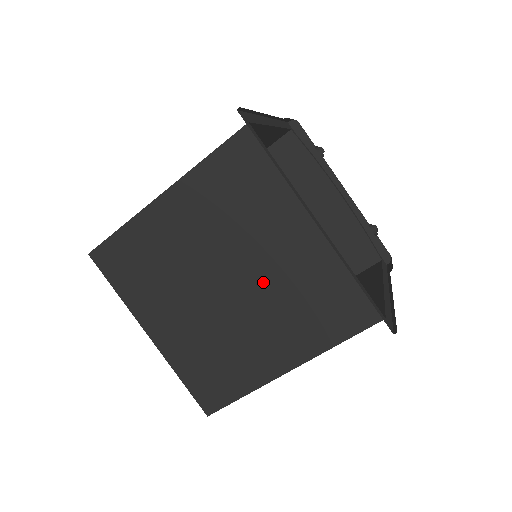
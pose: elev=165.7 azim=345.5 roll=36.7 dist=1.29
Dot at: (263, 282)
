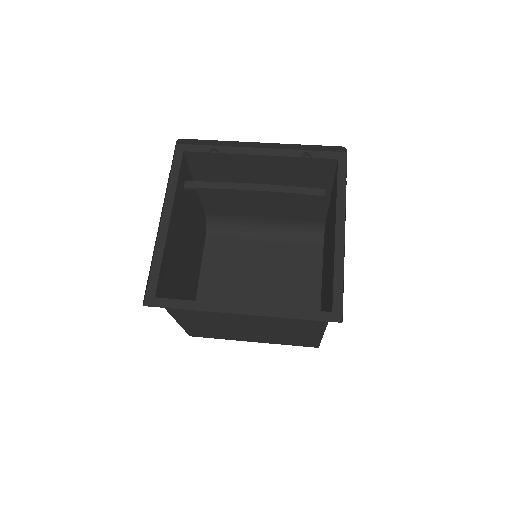
Dot at: (260, 322)
